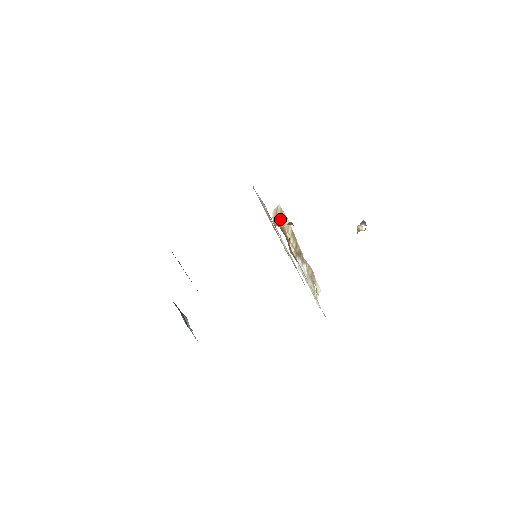
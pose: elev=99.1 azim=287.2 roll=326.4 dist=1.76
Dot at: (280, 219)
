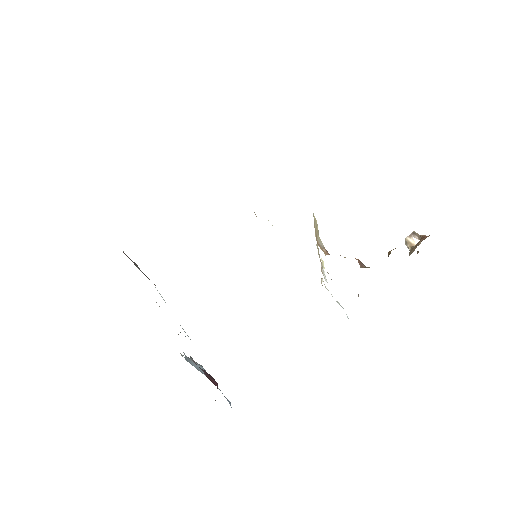
Dot at: (317, 234)
